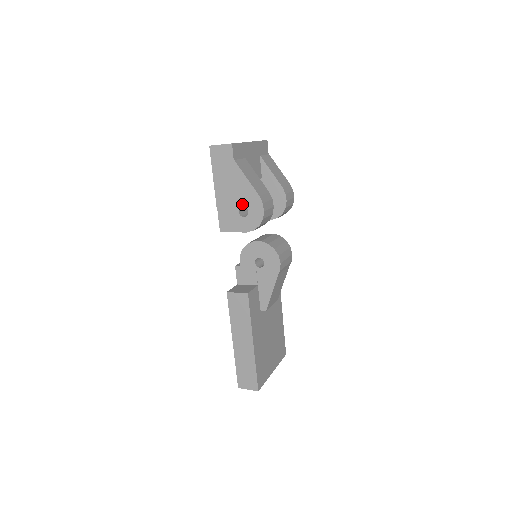
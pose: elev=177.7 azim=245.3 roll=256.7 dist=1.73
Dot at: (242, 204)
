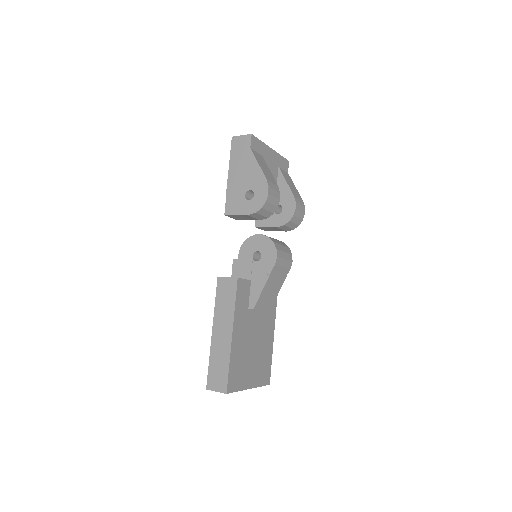
Dot at: (250, 188)
